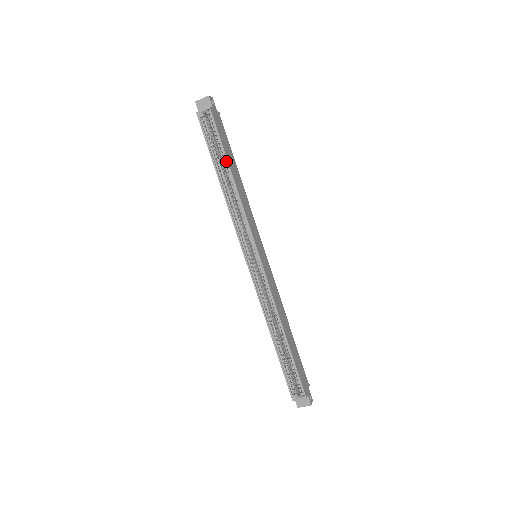
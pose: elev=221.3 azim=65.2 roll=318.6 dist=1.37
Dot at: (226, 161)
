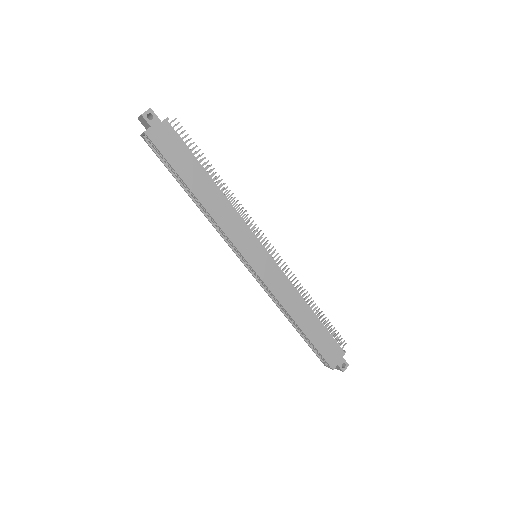
Dot at: occluded
